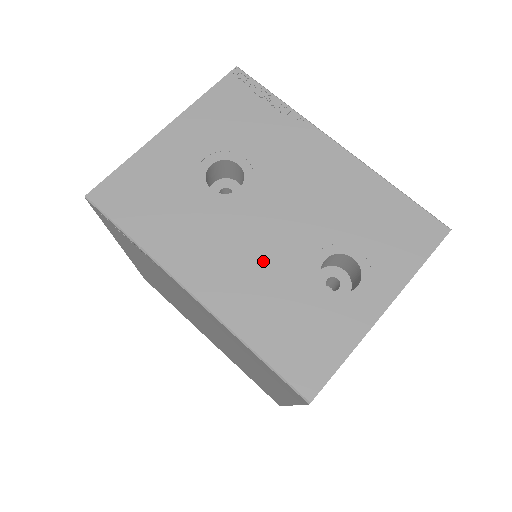
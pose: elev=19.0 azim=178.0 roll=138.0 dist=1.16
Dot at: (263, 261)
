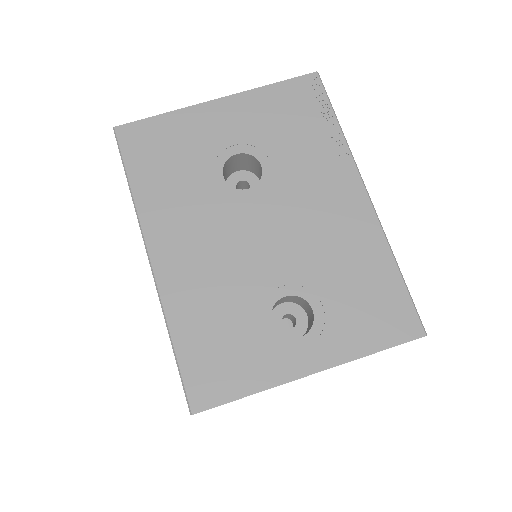
Dot at: (229, 266)
